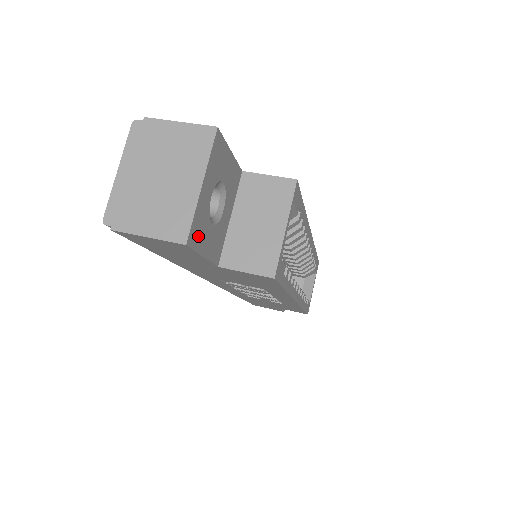
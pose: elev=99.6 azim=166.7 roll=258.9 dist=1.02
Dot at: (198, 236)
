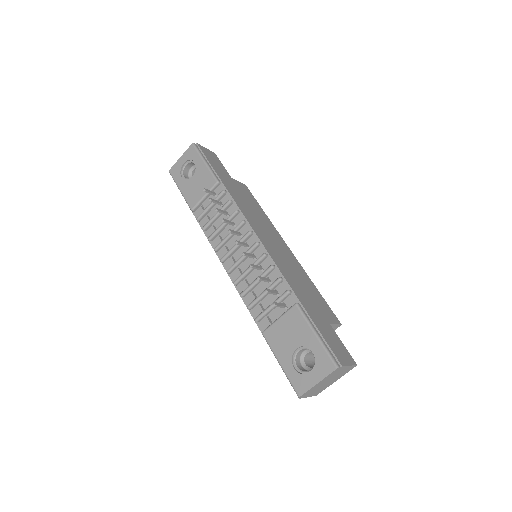
Dot at: occluded
